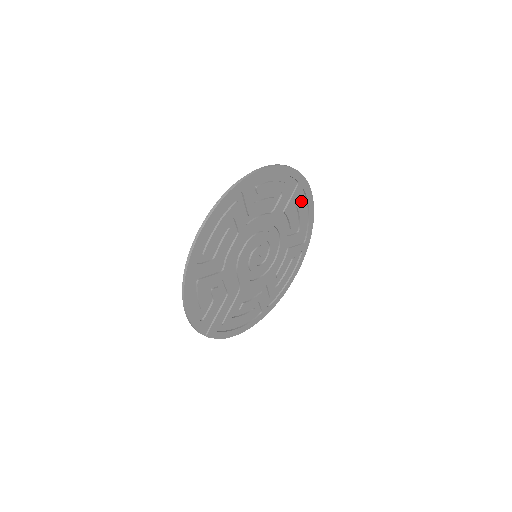
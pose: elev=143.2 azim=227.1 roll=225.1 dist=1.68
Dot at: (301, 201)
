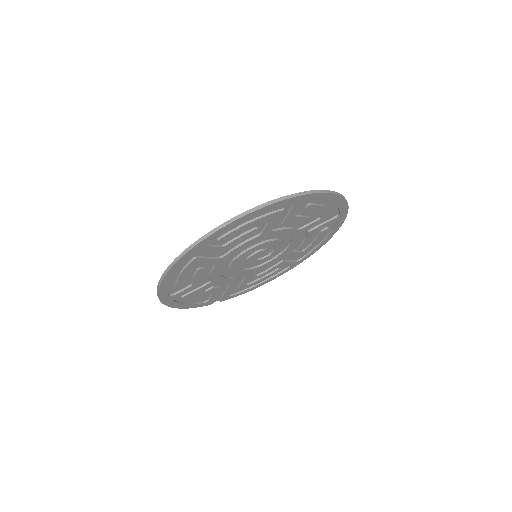
Dot at: (310, 206)
